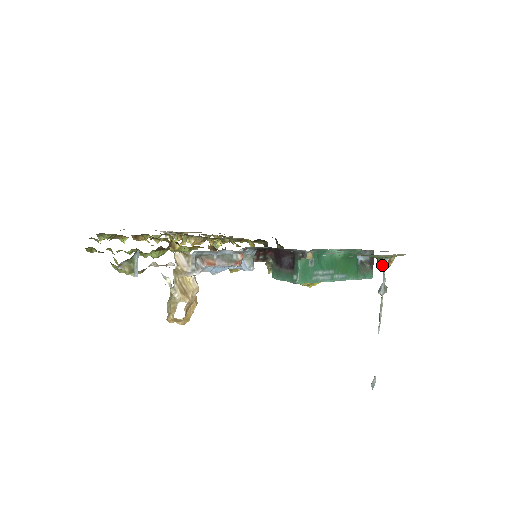
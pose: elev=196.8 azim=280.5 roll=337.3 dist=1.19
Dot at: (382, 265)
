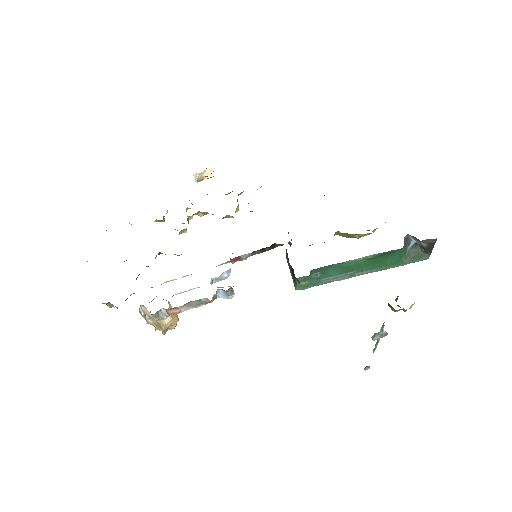
Dot at: (392, 310)
